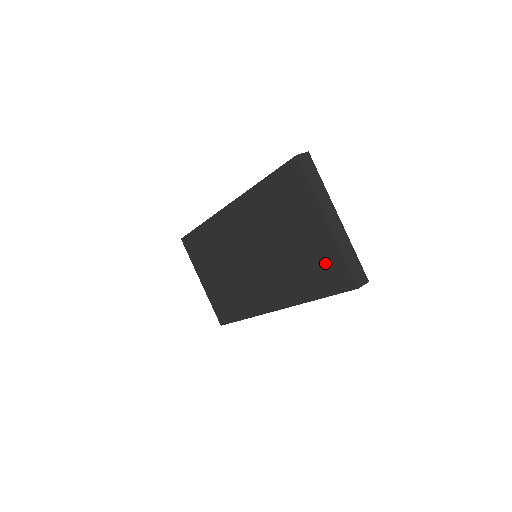
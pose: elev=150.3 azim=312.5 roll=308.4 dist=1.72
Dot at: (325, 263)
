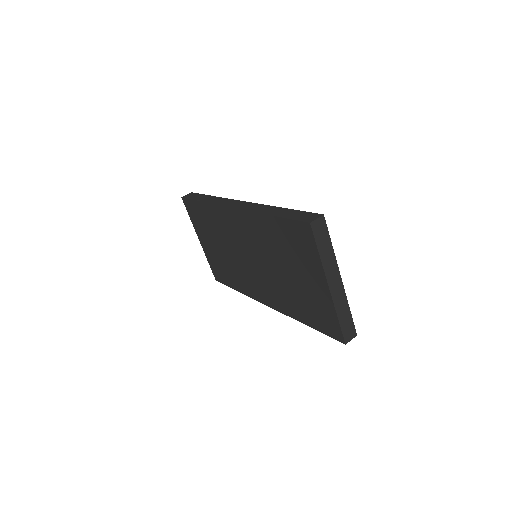
Dot at: (320, 311)
